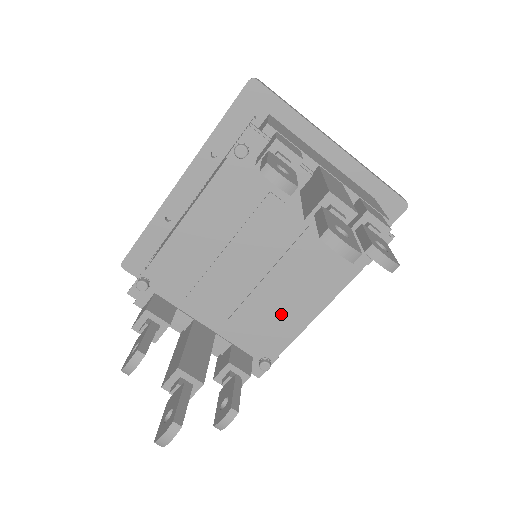
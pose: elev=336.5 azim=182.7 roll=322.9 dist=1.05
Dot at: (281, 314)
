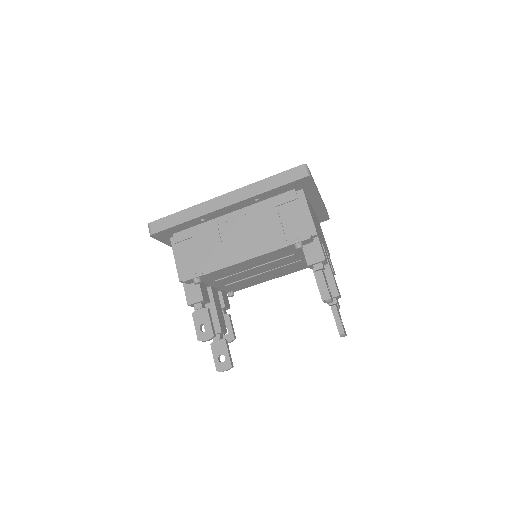
Dot at: (255, 281)
